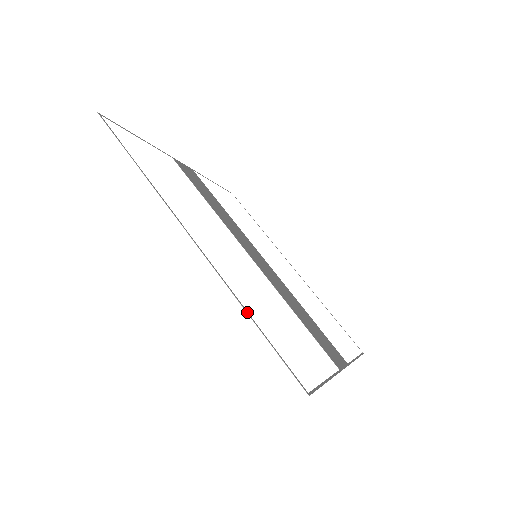
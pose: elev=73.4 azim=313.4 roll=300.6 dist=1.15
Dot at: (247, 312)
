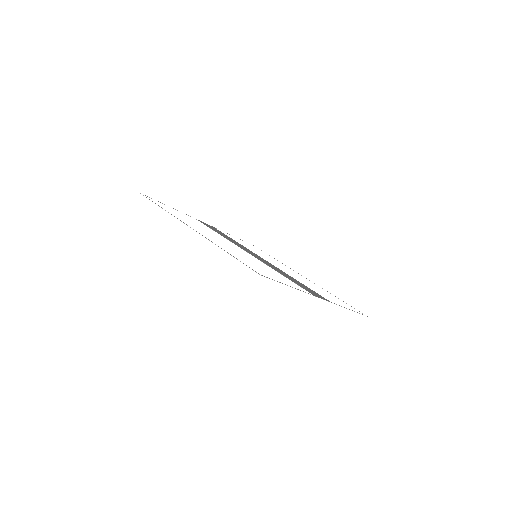
Dot at: occluded
